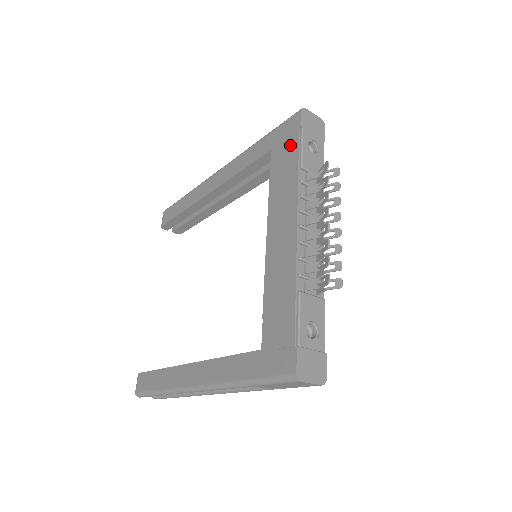
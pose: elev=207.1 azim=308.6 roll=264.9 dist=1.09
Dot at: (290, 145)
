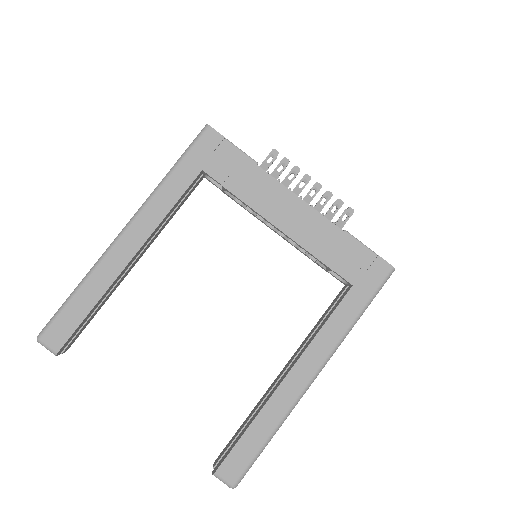
Dot at: (227, 155)
